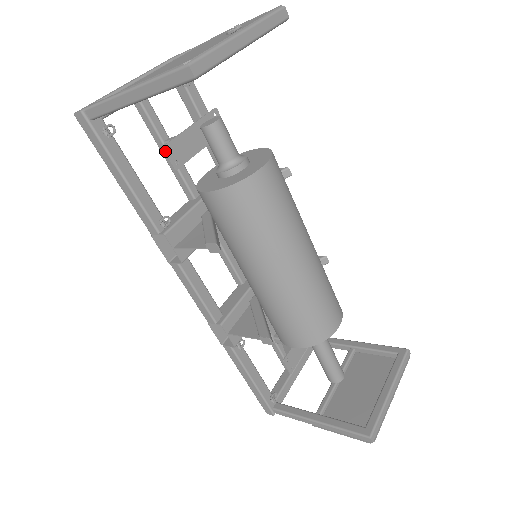
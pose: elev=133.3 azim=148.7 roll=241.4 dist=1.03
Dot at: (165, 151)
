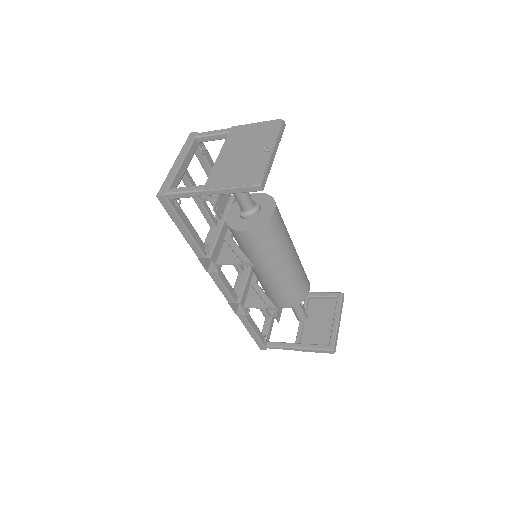
Dot at: (215, 211)
